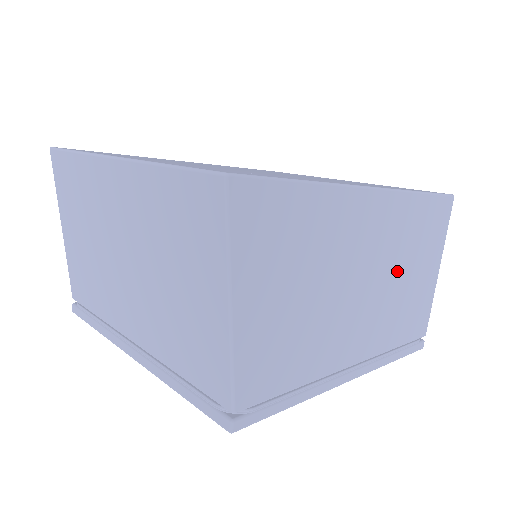
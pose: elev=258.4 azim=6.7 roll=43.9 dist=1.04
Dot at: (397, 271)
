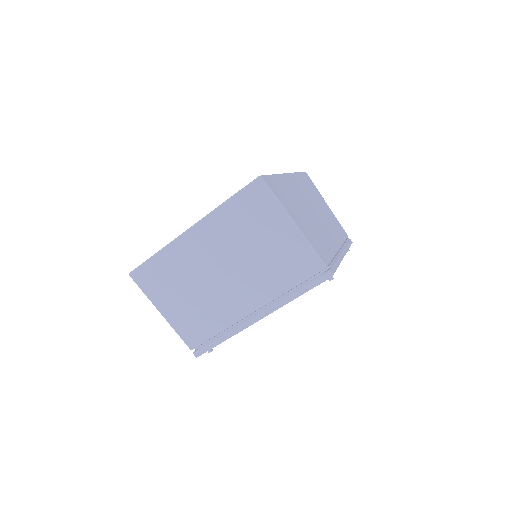
Dot at: (318, 206)
